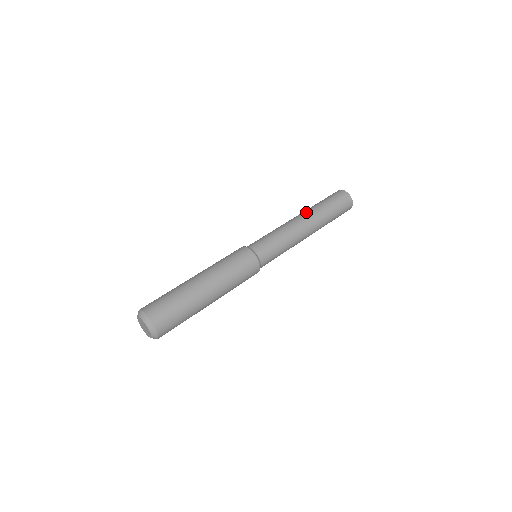
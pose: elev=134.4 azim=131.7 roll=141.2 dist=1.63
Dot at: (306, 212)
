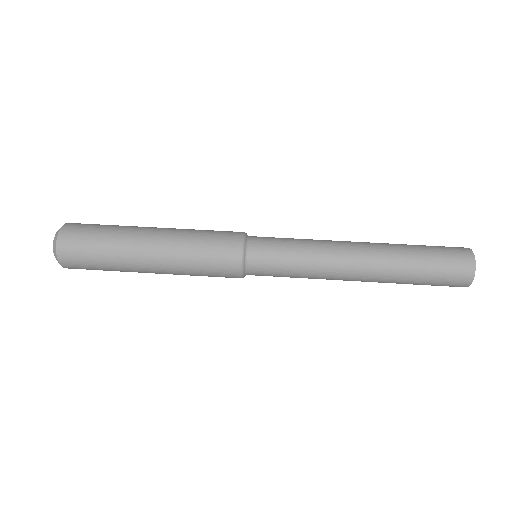
Dot at: (377, 263)
